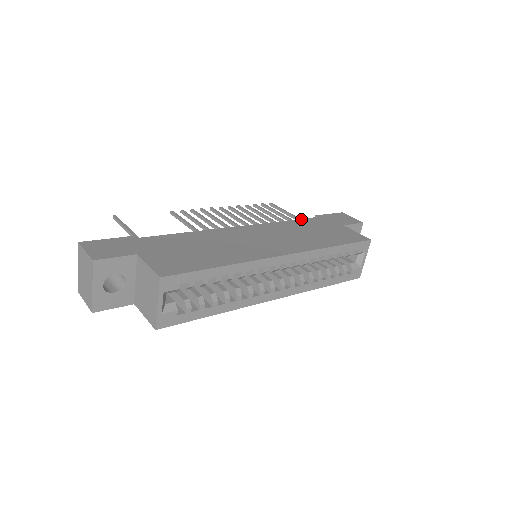
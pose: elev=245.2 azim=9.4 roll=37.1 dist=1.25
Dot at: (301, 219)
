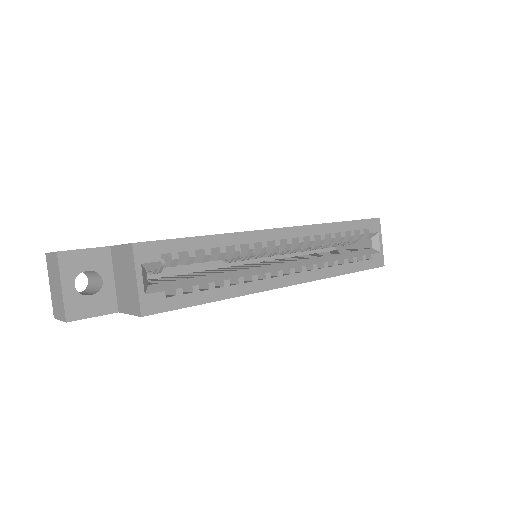
Dot at: occluded
